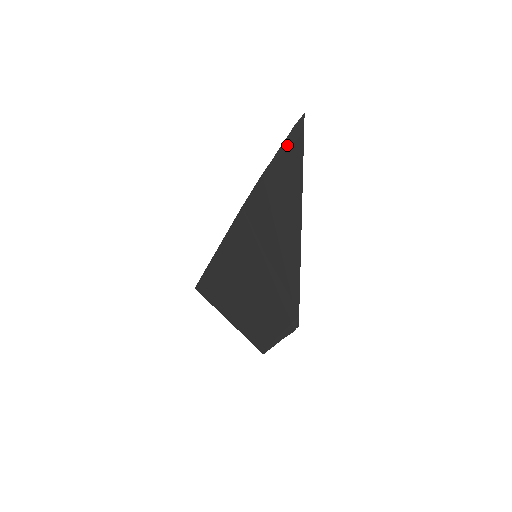
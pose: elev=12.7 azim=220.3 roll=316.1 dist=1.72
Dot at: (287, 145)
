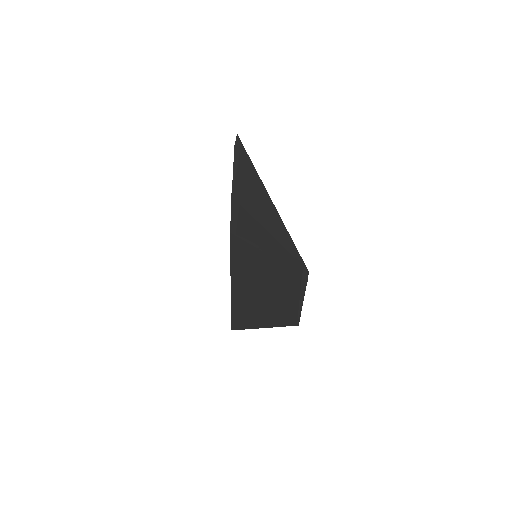
Dot at: (237, 162)
